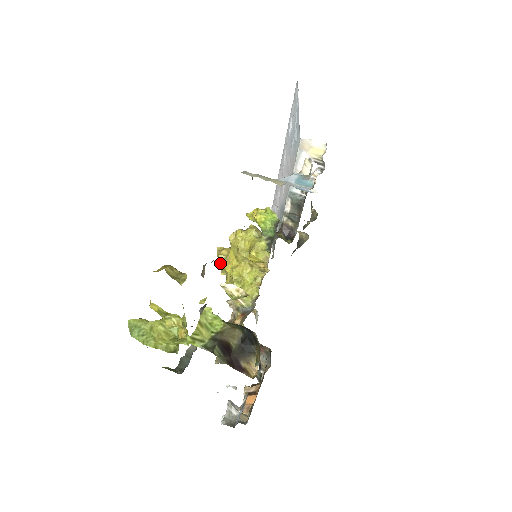
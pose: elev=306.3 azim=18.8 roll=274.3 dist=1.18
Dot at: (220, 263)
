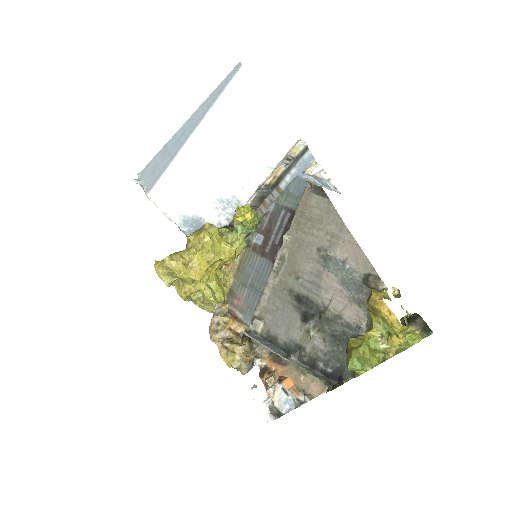
Dot at: (183, 274)
